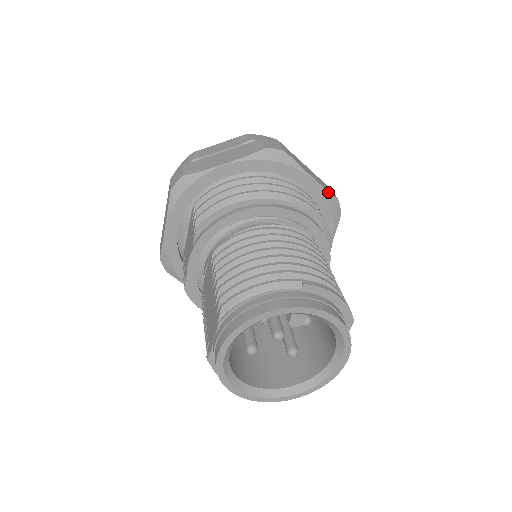
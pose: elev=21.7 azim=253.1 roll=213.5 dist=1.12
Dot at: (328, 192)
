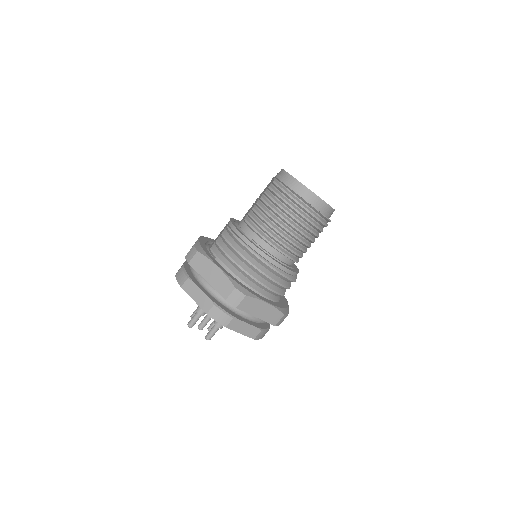
Dot at: occluded
